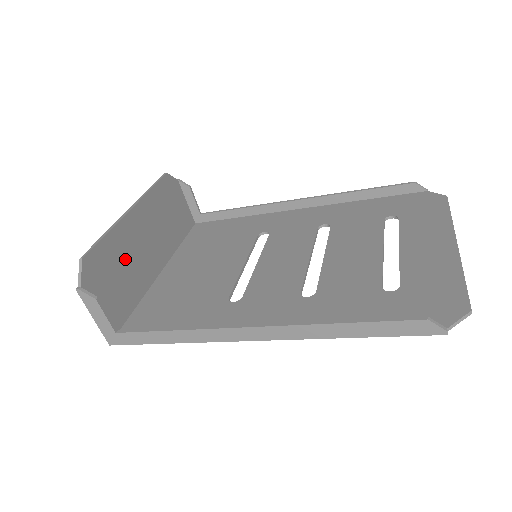
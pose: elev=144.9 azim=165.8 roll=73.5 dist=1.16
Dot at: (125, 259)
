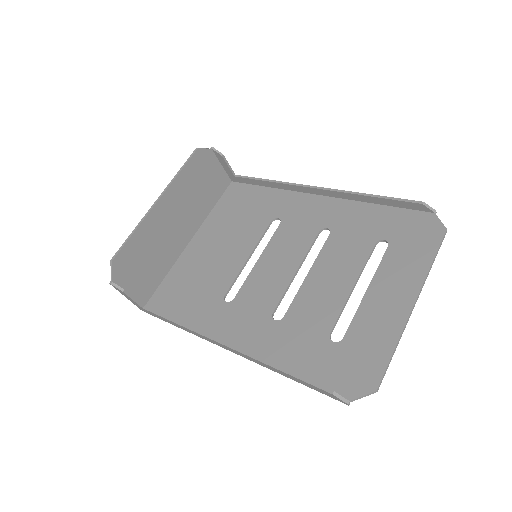
Dot at: (153, 245)
